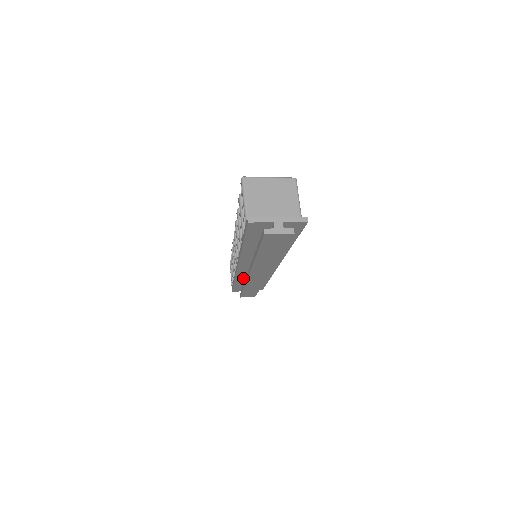
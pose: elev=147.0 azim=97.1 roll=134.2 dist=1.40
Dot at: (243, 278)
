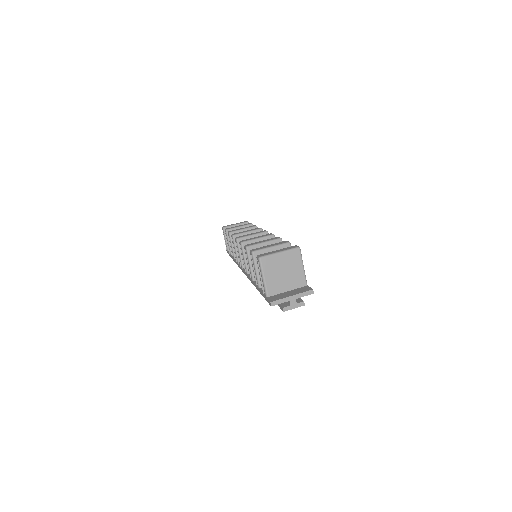
Dot at: occluded
